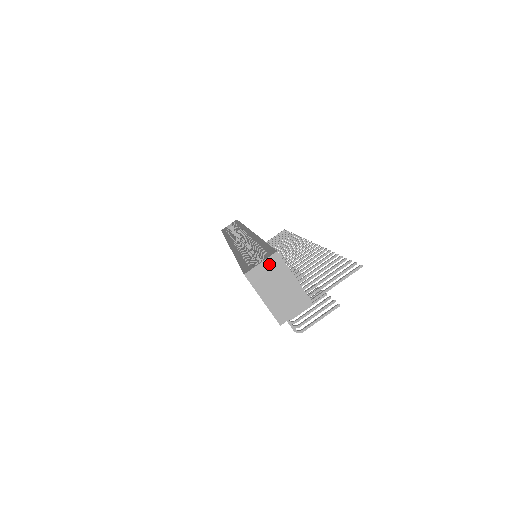
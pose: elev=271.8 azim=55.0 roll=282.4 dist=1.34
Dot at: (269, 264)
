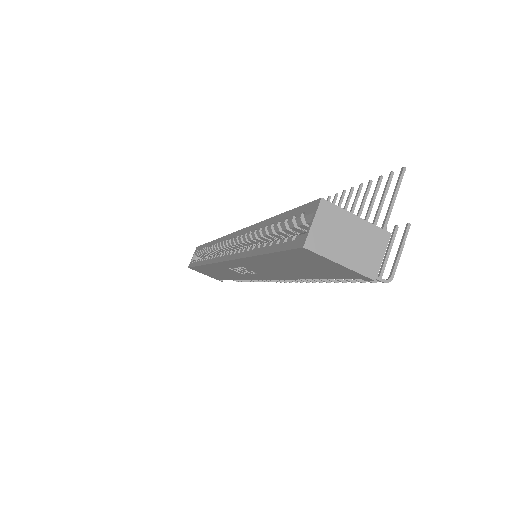
Dot at: (322, 218)
